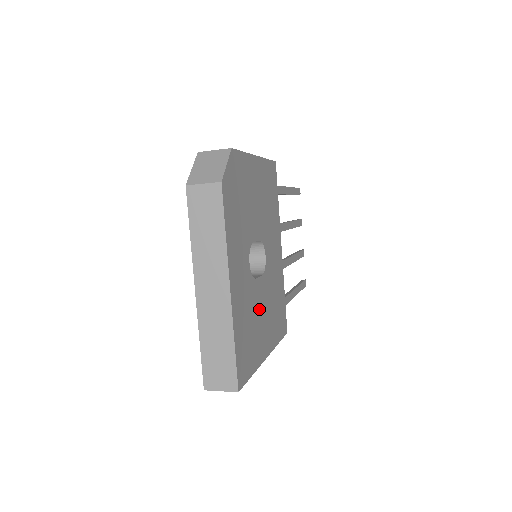
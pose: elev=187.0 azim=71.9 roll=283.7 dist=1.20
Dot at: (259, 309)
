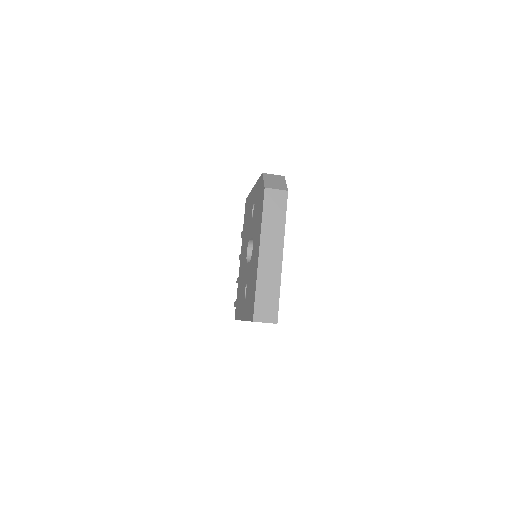
Dot at: occluded
